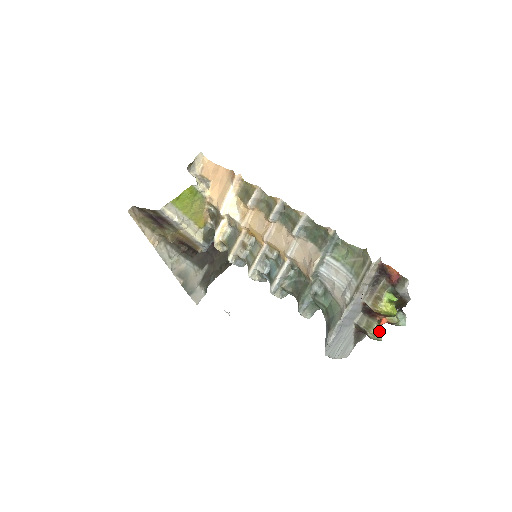
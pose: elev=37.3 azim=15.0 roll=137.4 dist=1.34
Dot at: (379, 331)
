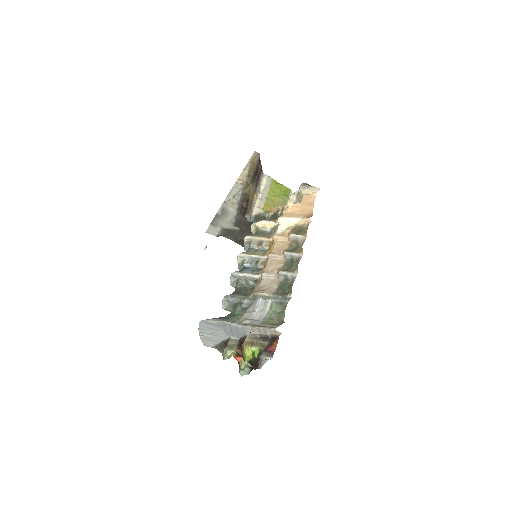
Dot at: (230, 356)
